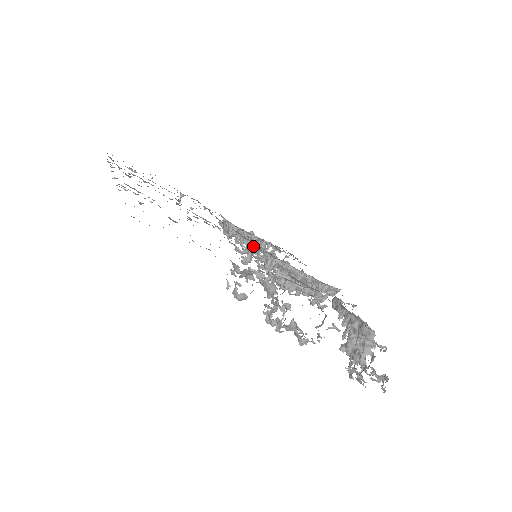
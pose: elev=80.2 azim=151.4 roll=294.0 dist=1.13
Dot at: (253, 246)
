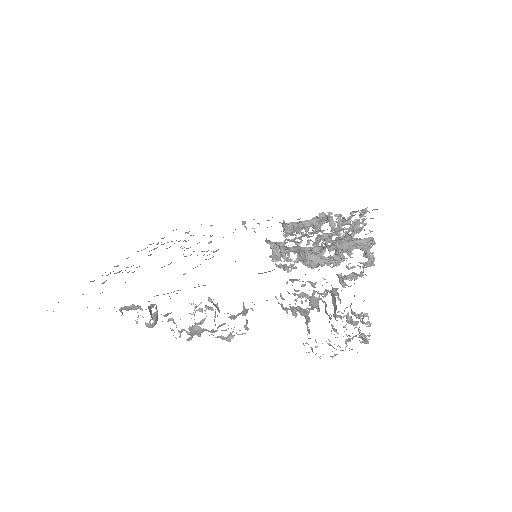
Dot at: (269, 243)
